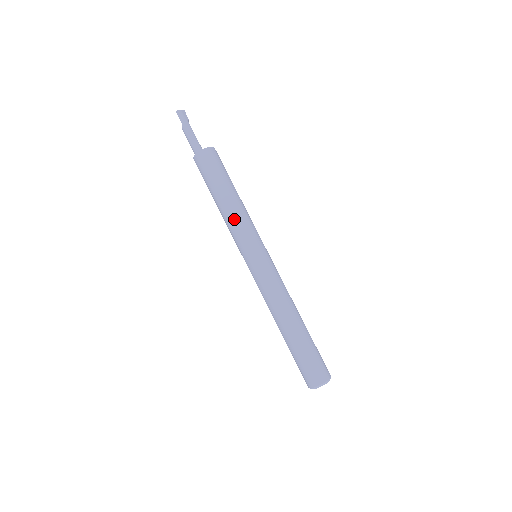
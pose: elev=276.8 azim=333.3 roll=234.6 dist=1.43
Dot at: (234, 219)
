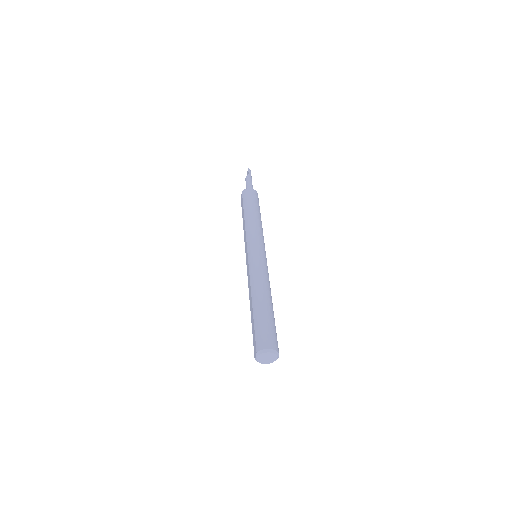
Dot at: (258, 226)
